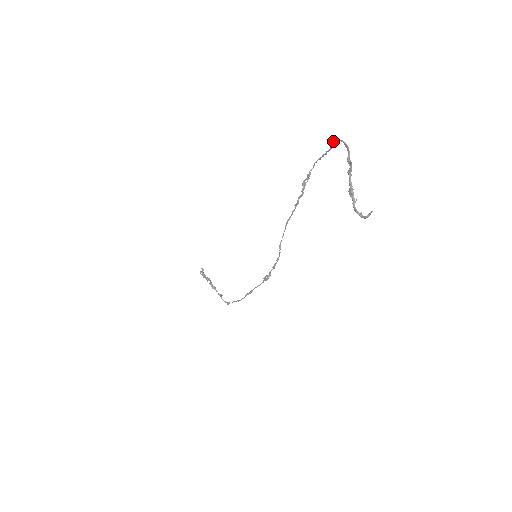
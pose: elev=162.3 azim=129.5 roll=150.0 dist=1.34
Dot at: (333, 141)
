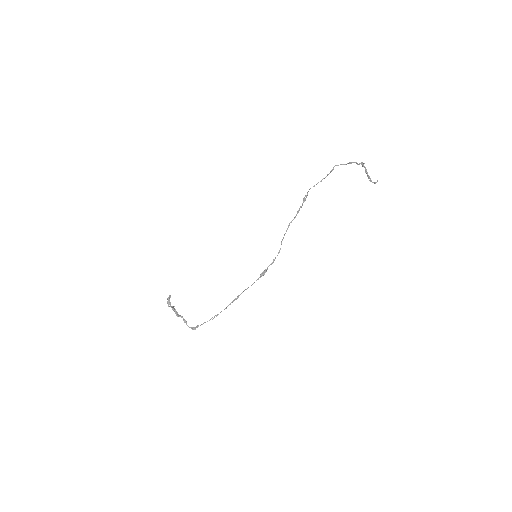
Dot at: (332, 169)
